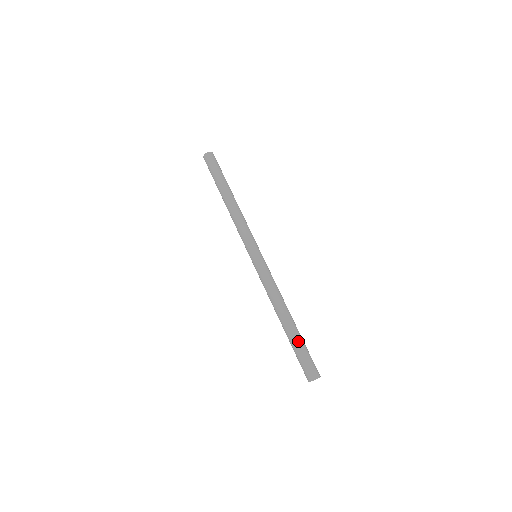
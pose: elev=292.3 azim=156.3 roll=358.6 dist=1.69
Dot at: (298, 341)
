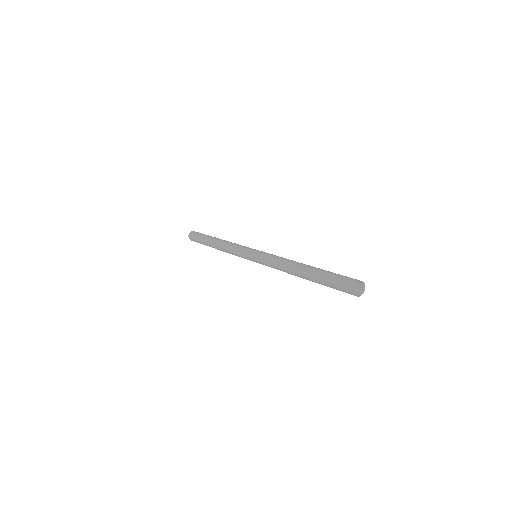
Dot at: occluded
